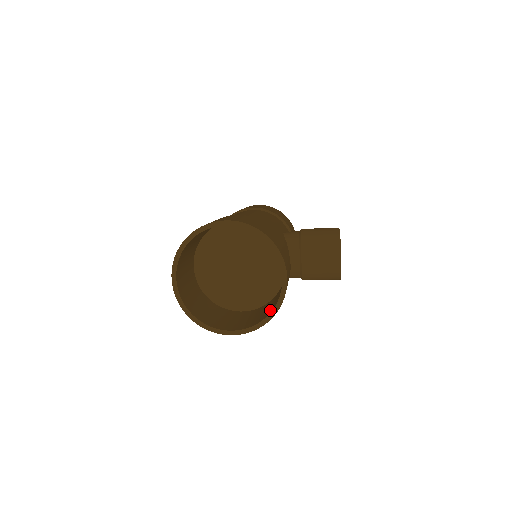
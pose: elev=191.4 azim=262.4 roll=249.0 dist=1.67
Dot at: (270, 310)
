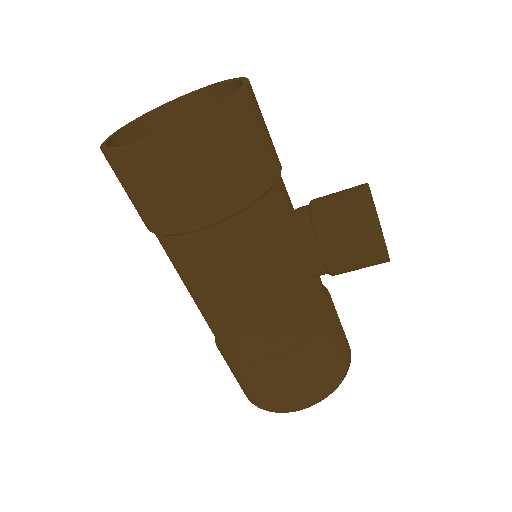
Dot at: (222, 124)
